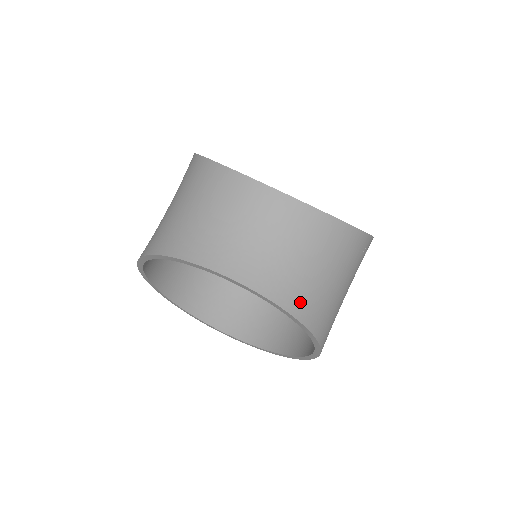
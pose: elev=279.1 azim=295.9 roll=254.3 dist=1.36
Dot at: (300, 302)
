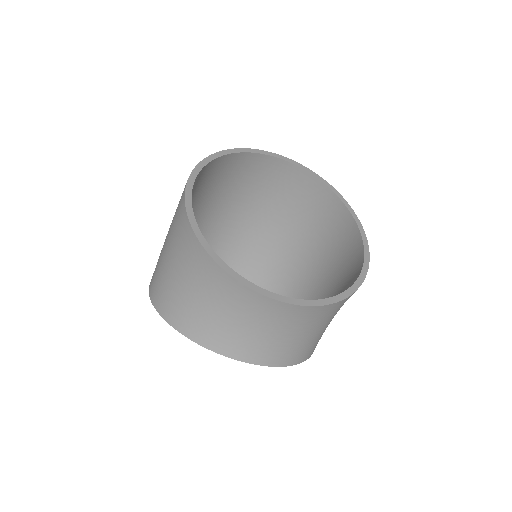
Dot at: (300, 354)
